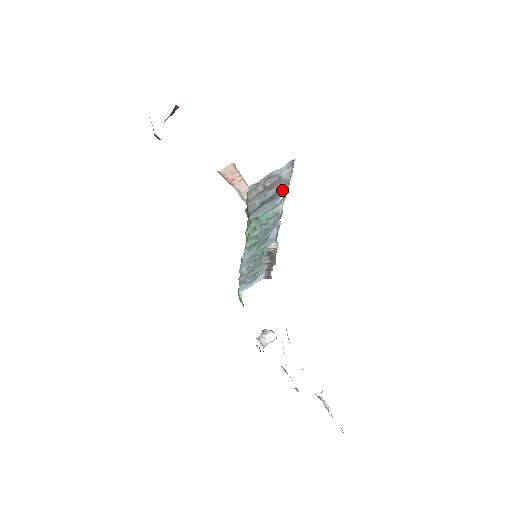
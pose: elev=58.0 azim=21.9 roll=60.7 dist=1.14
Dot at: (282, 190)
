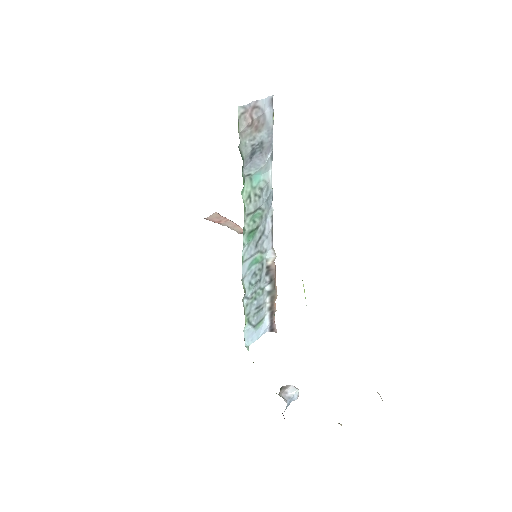
Dot at: (268, 142)
